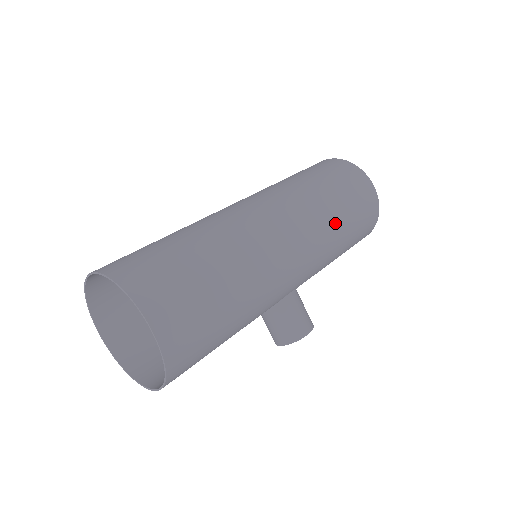
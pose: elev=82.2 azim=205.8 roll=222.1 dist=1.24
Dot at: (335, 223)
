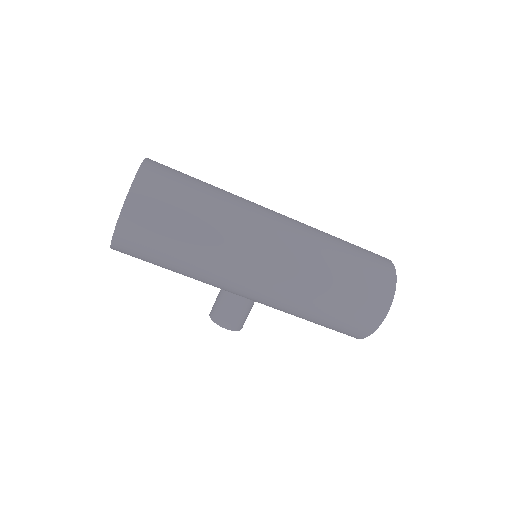
Dot at: (315, 298)
